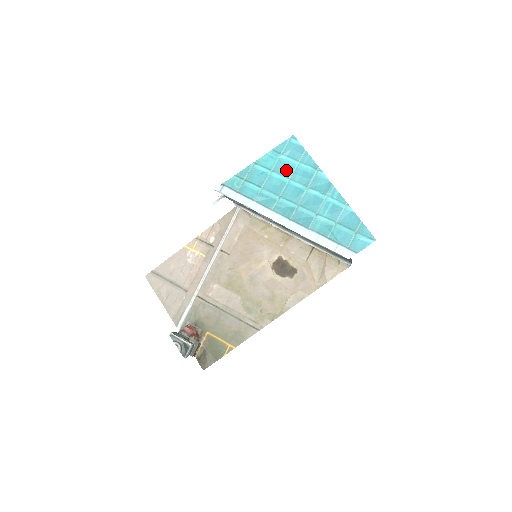
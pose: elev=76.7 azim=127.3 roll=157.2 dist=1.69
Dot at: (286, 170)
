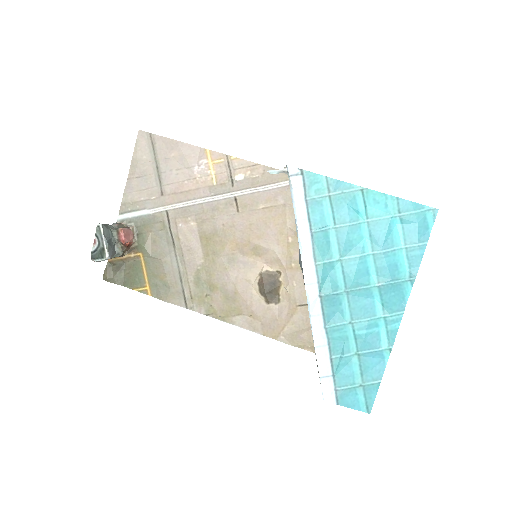
Dot at: (382, 239)
